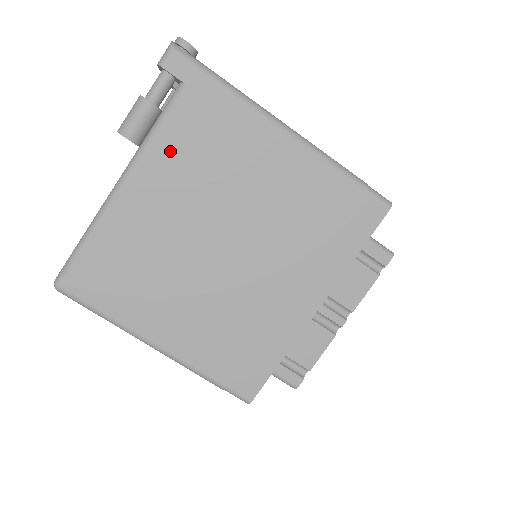
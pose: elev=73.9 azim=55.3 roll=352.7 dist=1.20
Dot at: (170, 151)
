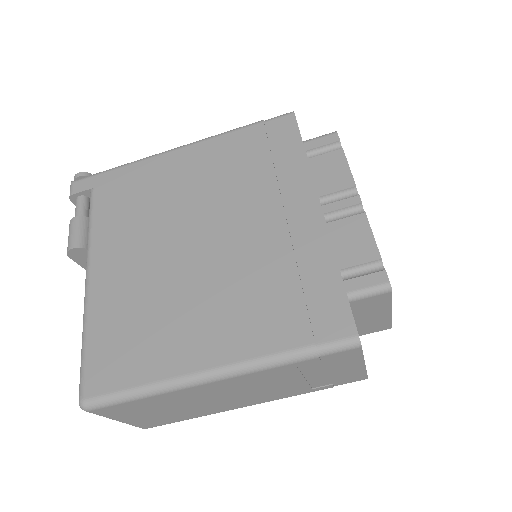
Dot at: (108, 227)
